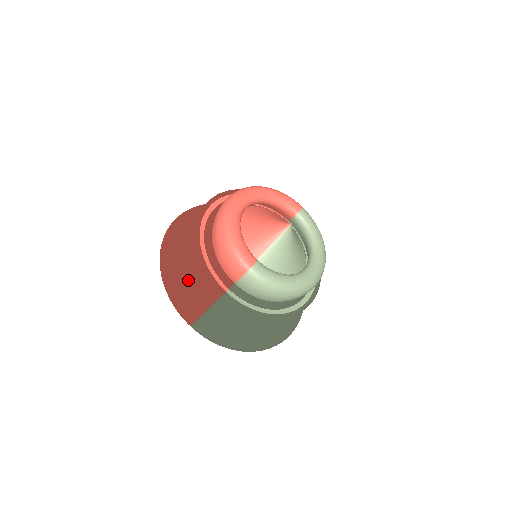
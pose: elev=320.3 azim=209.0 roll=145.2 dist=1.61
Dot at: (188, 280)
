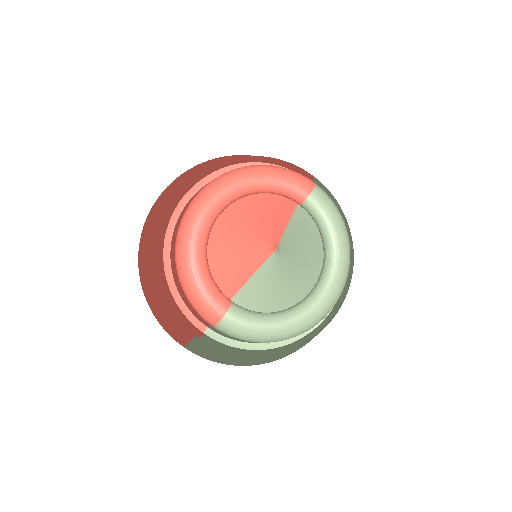
Dot at: (166, 304)
